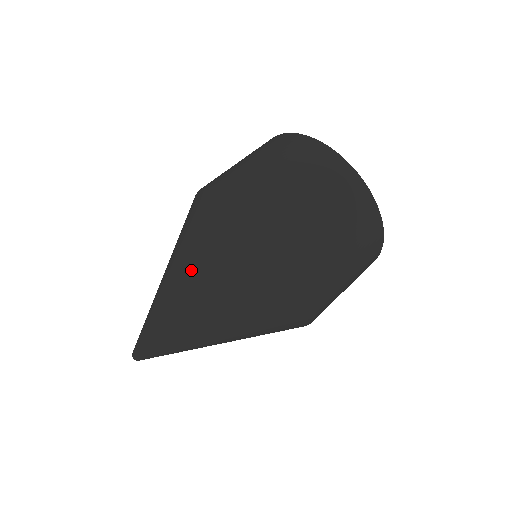
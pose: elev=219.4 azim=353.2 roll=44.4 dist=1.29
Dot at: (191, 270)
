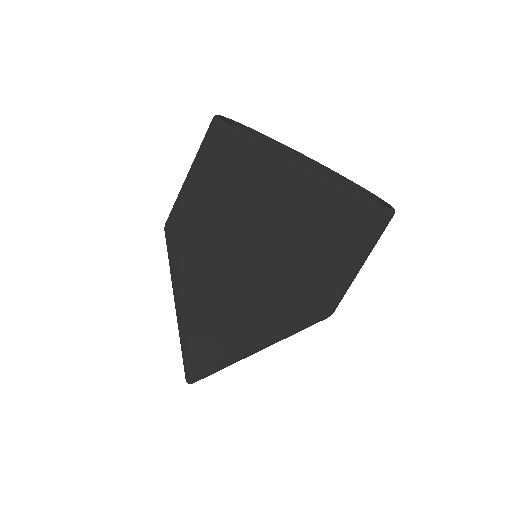
Dot at: occluded
